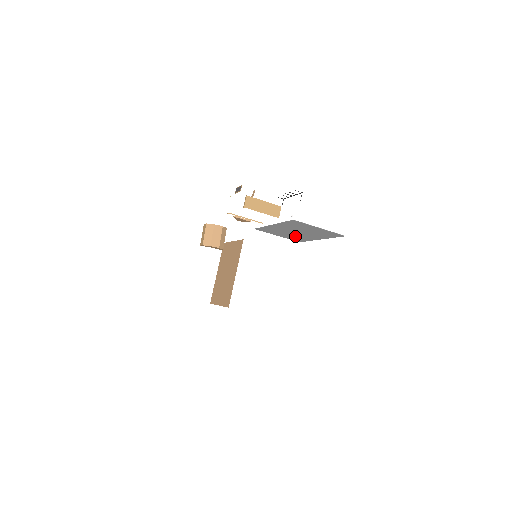
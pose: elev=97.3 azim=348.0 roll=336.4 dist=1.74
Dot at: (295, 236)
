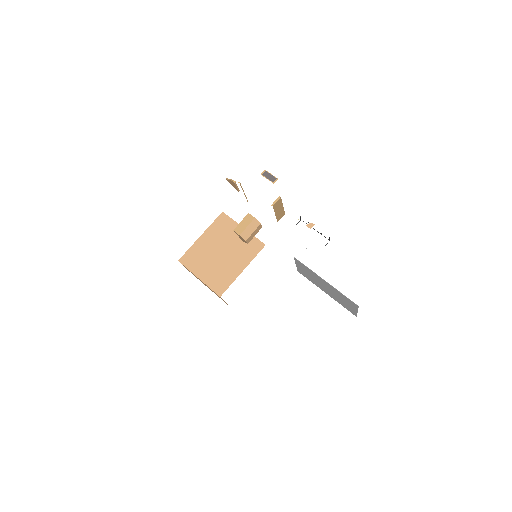
Dot at: (312, 278)
